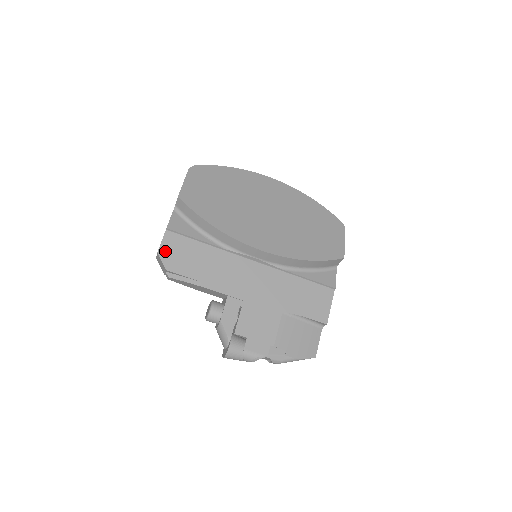
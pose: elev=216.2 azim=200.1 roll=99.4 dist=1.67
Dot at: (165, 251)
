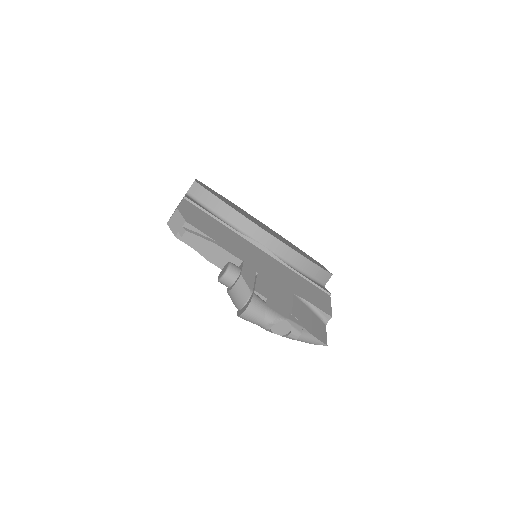
Dot at: (184, 210)
